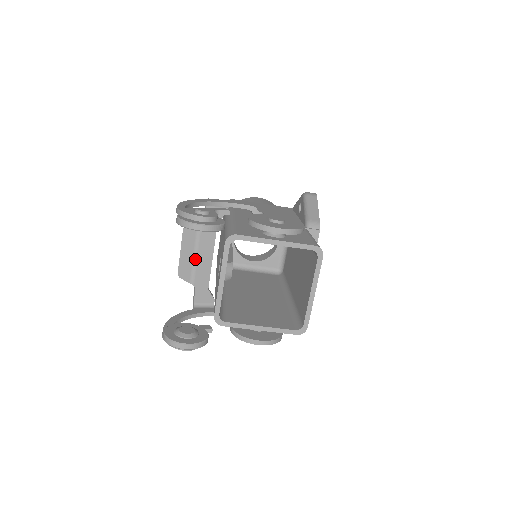
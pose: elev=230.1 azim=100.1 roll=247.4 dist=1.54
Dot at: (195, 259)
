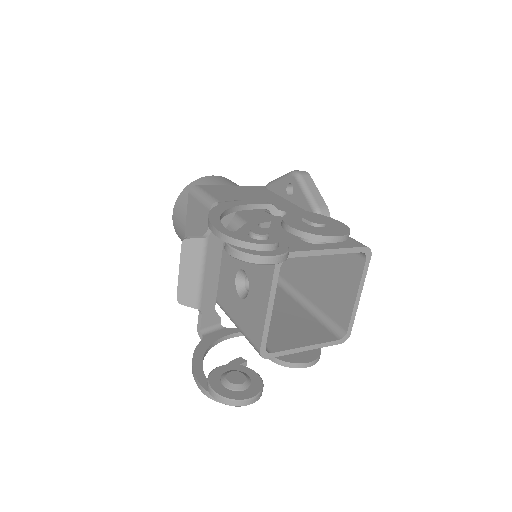
Dot at: (201, 279)
